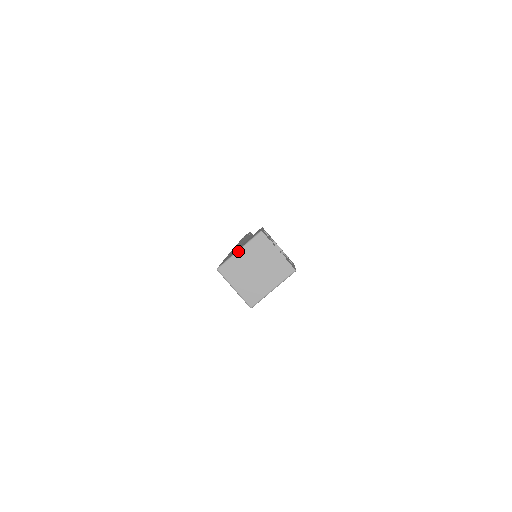
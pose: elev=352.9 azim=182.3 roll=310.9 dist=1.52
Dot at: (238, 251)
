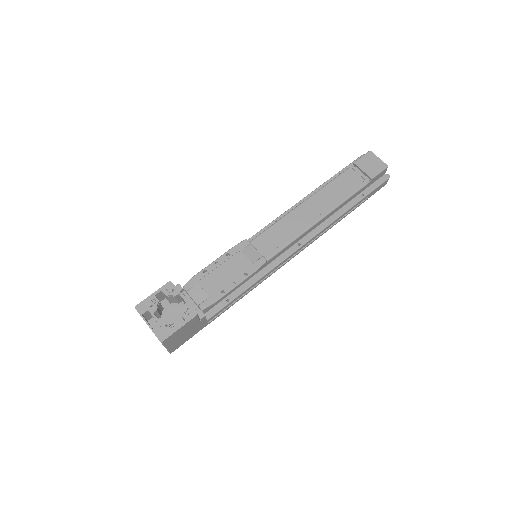
Dot at: occluded
